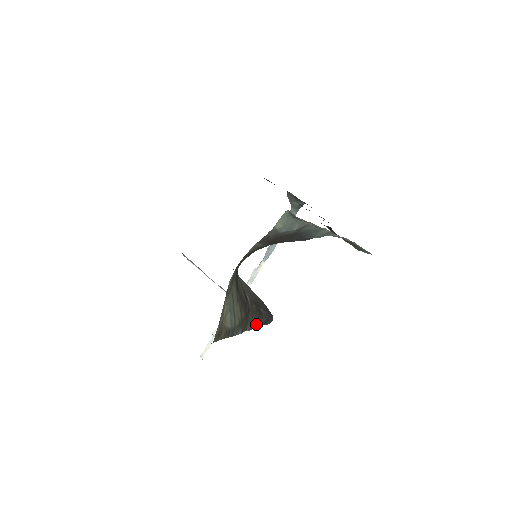
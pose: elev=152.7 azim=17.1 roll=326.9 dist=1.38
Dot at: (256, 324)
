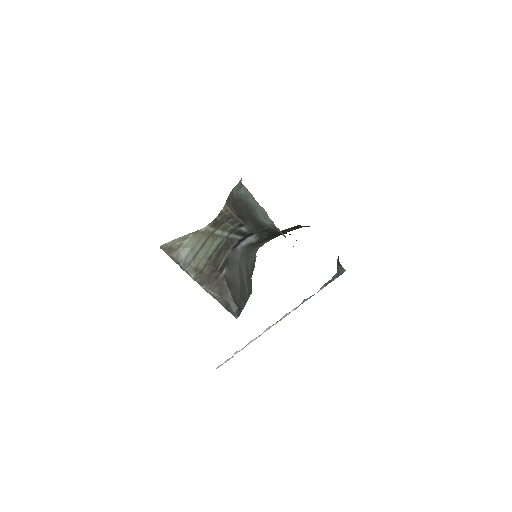
Dot at: (216, 294)
